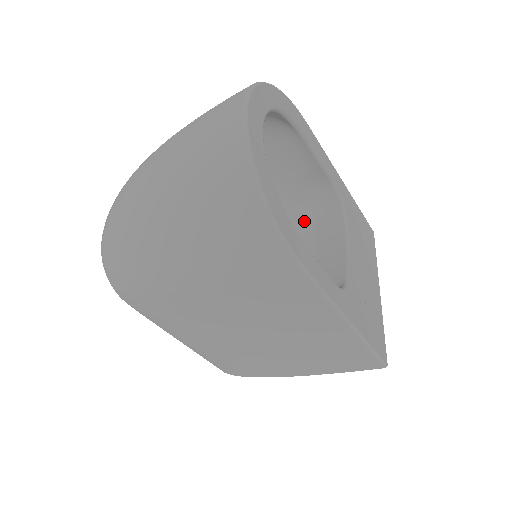
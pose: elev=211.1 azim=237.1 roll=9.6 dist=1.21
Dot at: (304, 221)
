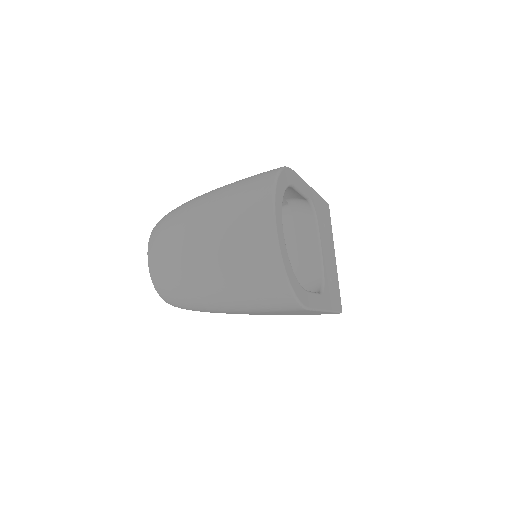
Dot at: (284, 218)
